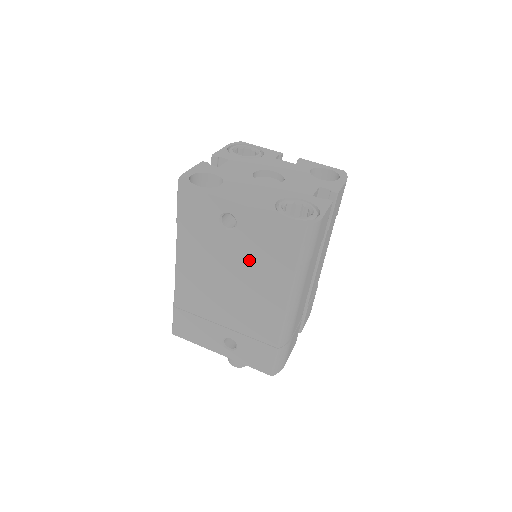
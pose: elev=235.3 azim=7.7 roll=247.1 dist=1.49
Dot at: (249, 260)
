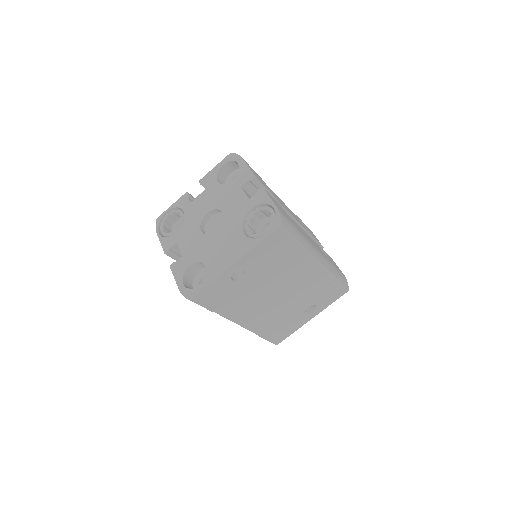
Dot at: (272, 273)
